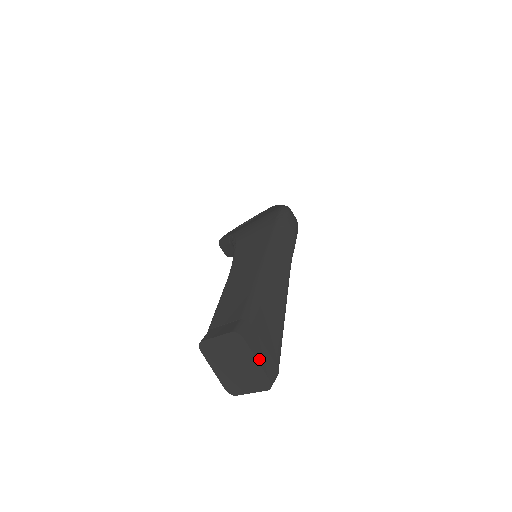
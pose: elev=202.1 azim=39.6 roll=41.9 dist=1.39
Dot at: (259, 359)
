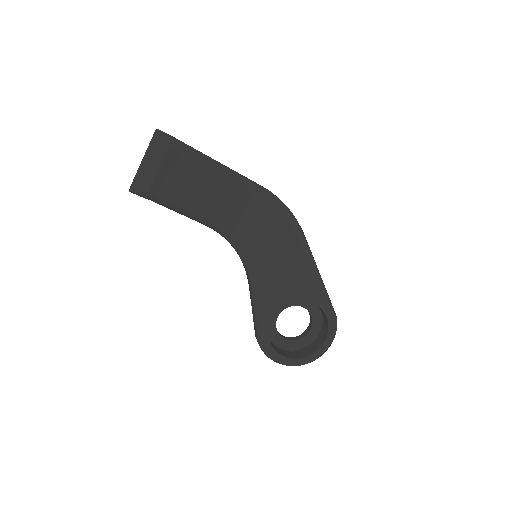
Dot at: occluded
